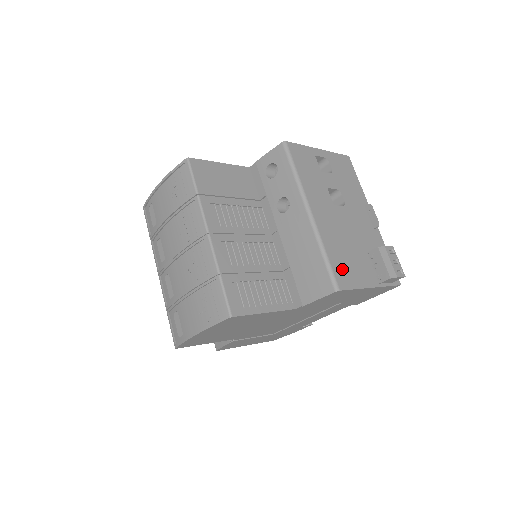
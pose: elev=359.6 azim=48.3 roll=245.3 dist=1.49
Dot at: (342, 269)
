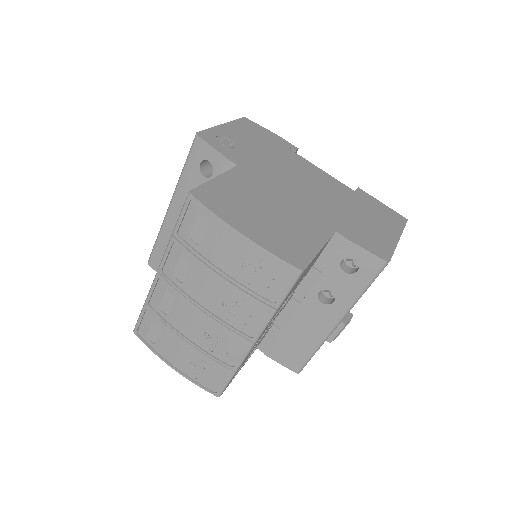
Dot at: occluded
